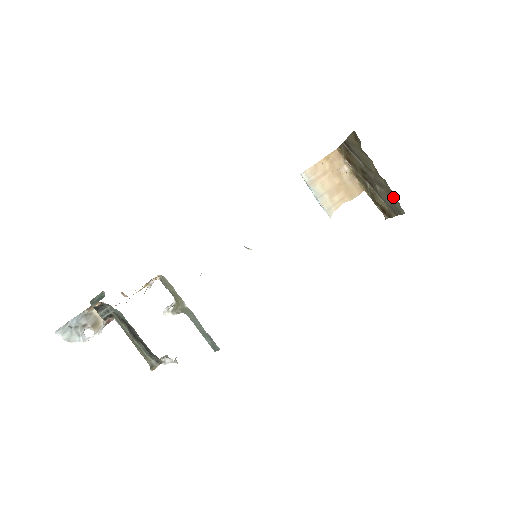
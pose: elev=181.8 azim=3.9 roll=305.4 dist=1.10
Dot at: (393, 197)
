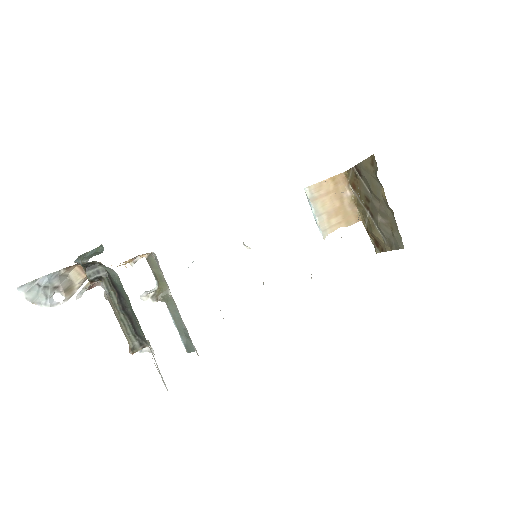
Dot at: (395, 230)
